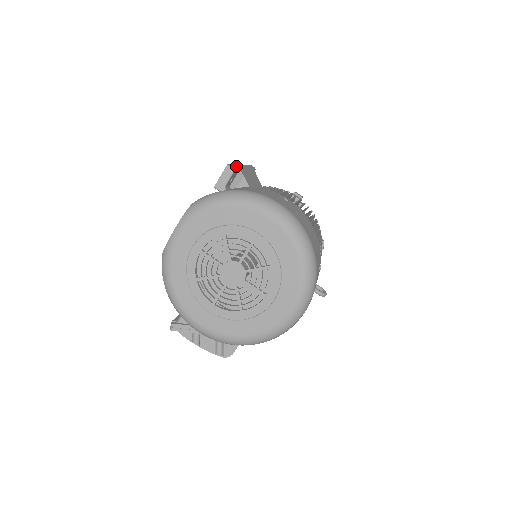
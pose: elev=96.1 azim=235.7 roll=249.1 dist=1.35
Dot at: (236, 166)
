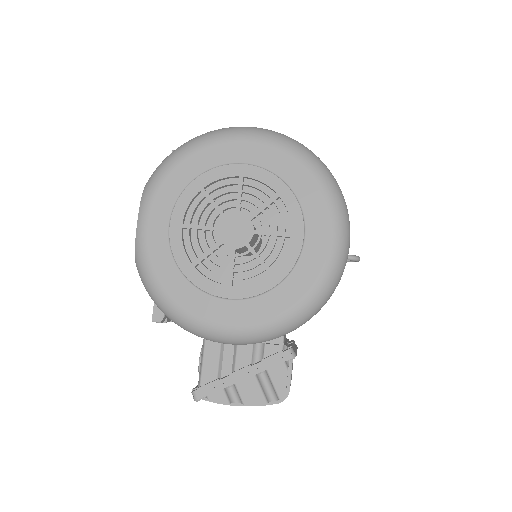
Dot at: occluded
